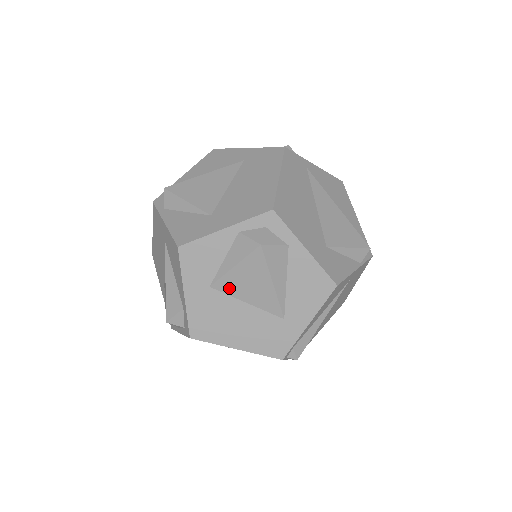
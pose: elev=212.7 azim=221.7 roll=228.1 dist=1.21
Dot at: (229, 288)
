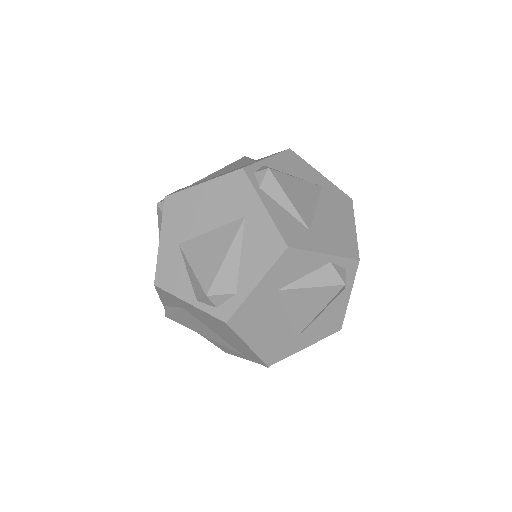
Dot at: (289, 299)
